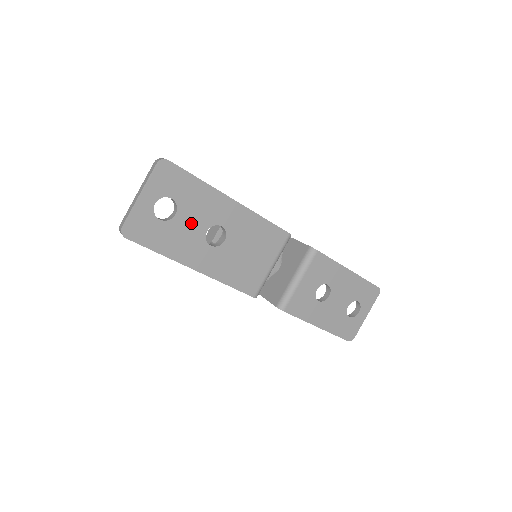
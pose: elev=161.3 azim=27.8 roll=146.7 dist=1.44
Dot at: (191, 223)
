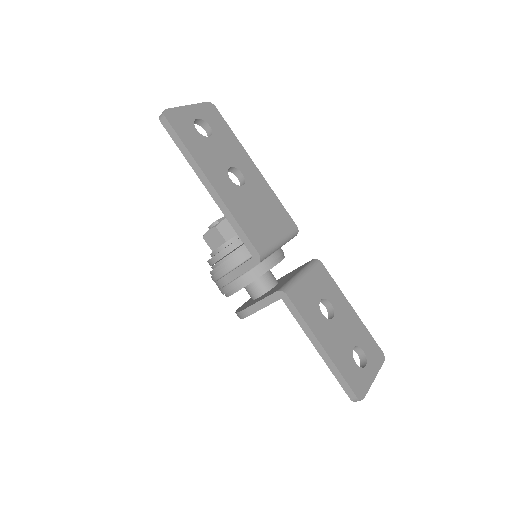
Dot at: (219, 152)
